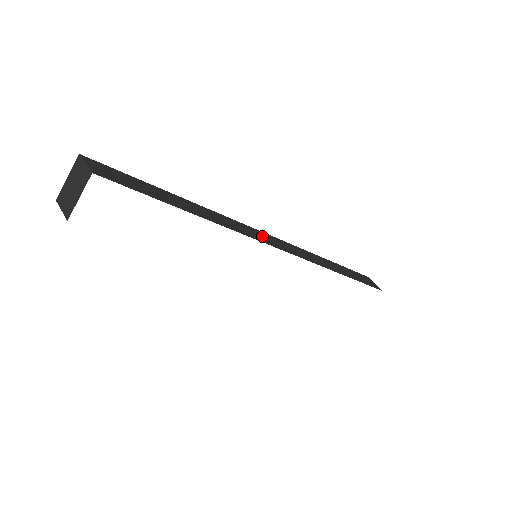
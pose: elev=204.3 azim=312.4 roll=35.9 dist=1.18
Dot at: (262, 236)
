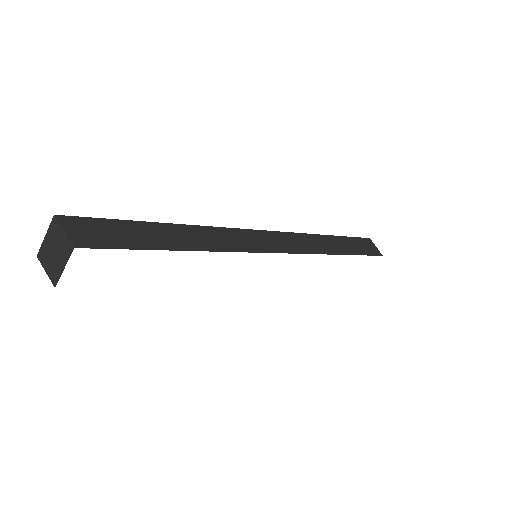
Dot at: (262, 240)
